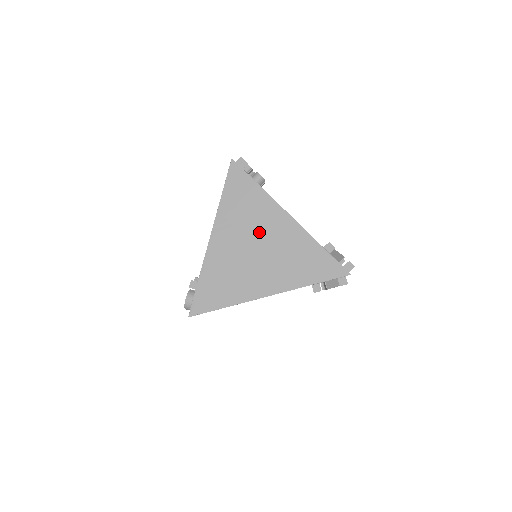
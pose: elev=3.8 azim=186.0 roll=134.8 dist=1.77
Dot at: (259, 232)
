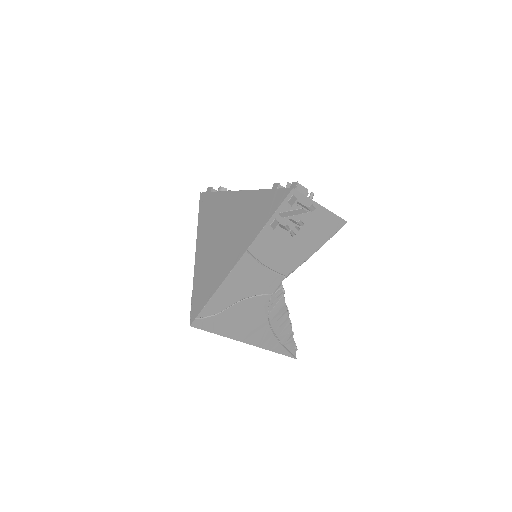
Dot at: (223, 221)
